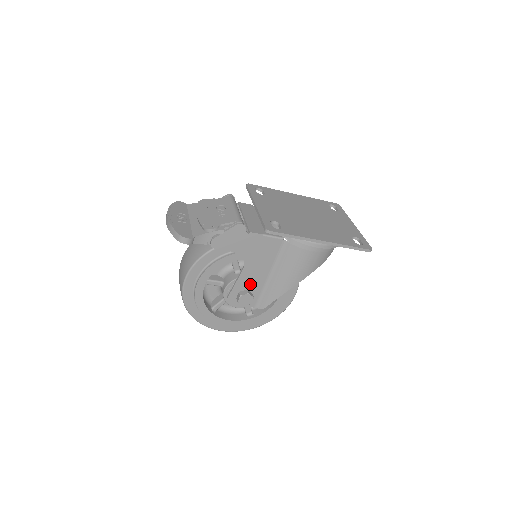
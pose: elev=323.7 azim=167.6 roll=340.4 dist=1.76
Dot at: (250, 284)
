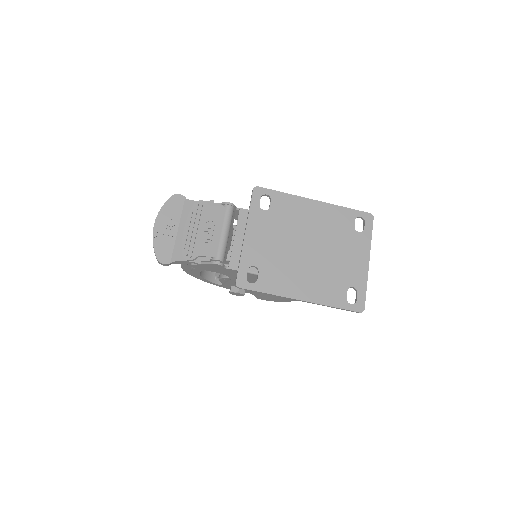
Dot at: occluded
